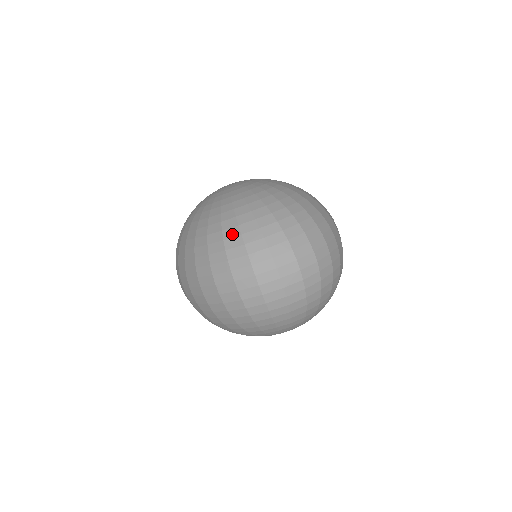
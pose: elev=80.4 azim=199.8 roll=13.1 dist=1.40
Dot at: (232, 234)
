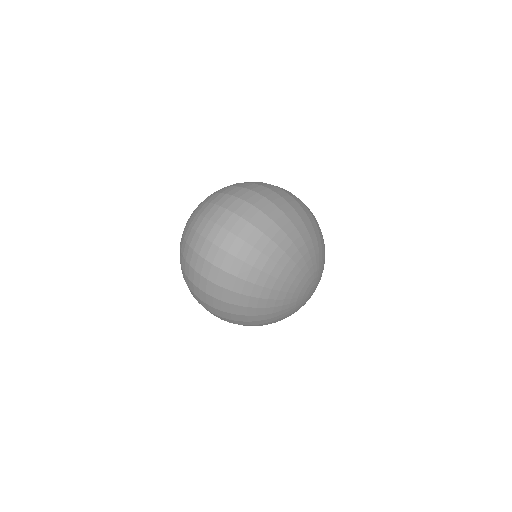
Dot at: (183, 247)
